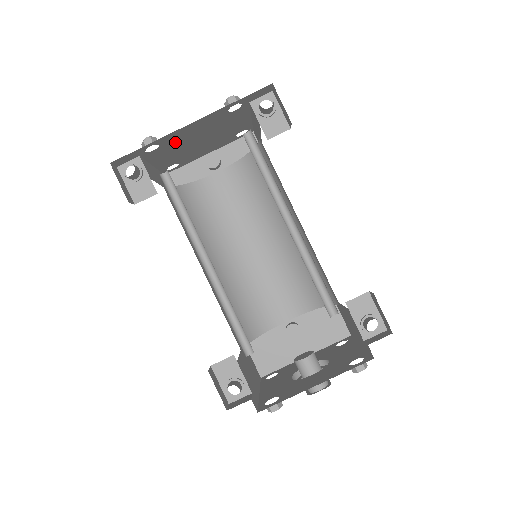
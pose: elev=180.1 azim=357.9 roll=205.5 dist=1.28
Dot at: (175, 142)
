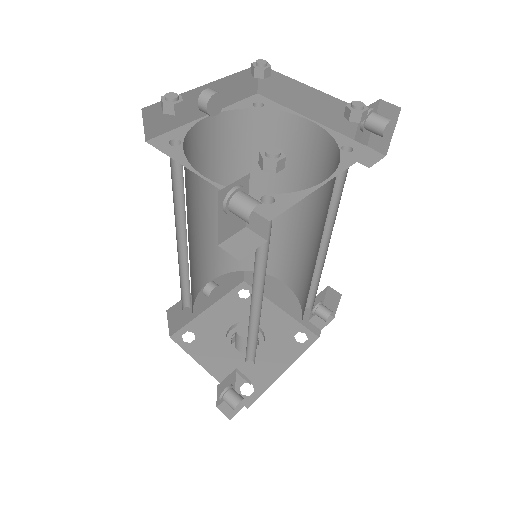
Dot at: occluded
